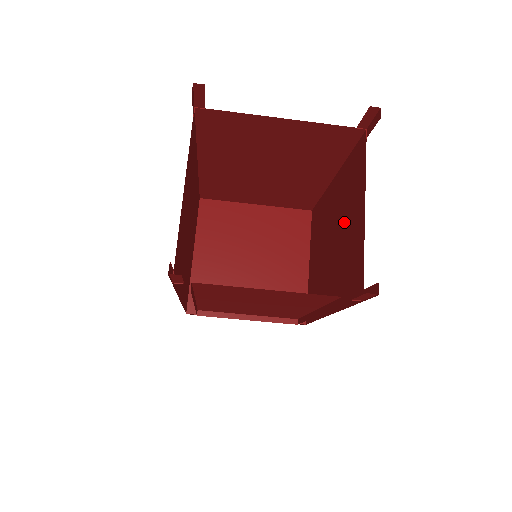
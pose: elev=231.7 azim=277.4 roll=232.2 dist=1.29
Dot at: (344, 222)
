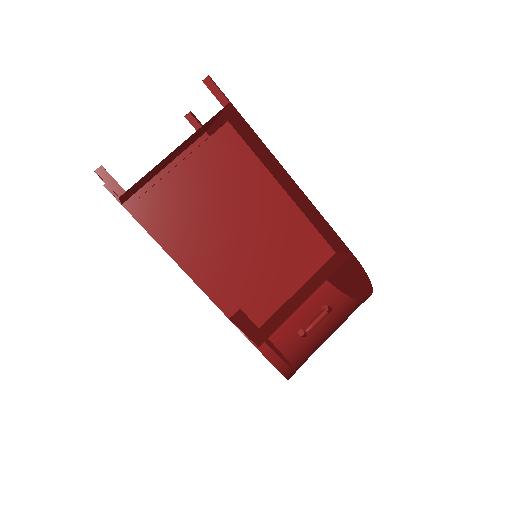
Dot at: occluded
